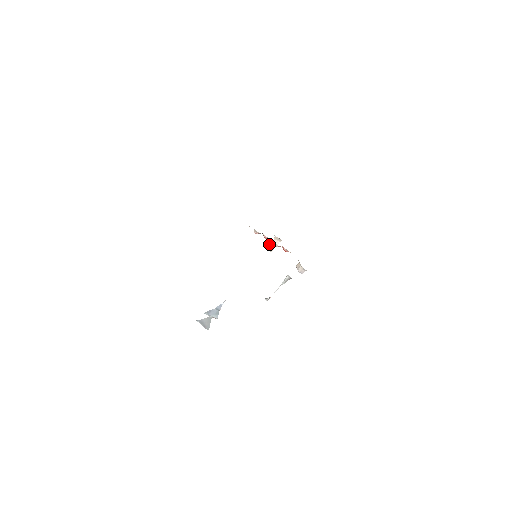
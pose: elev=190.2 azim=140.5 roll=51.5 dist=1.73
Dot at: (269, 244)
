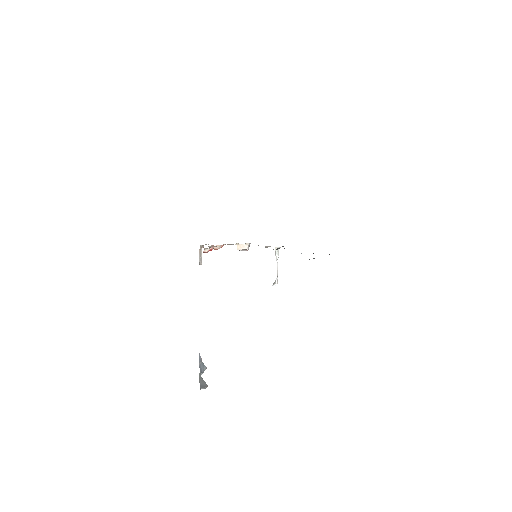
Dot at: (199, 259)
